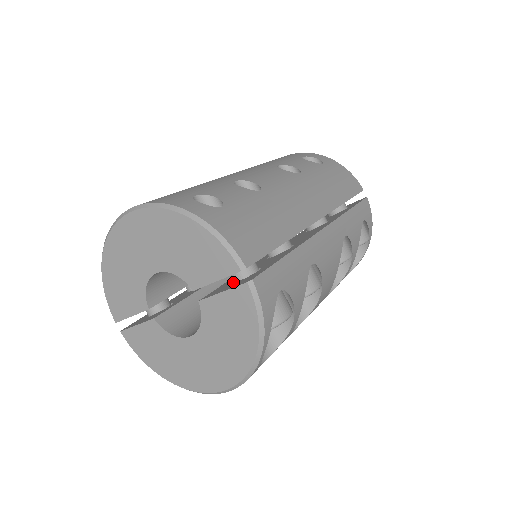
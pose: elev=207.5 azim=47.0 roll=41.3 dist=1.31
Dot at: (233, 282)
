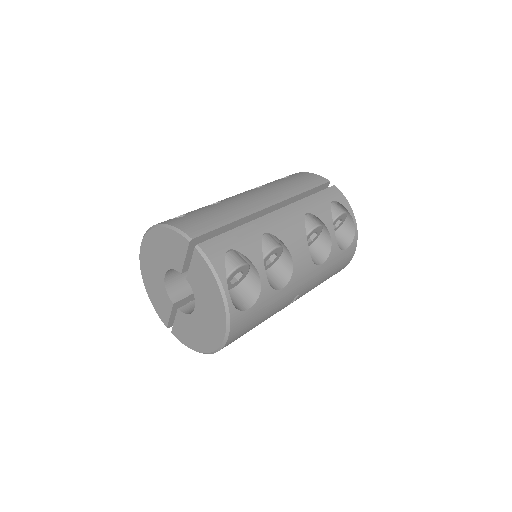
Dot at: occluded
